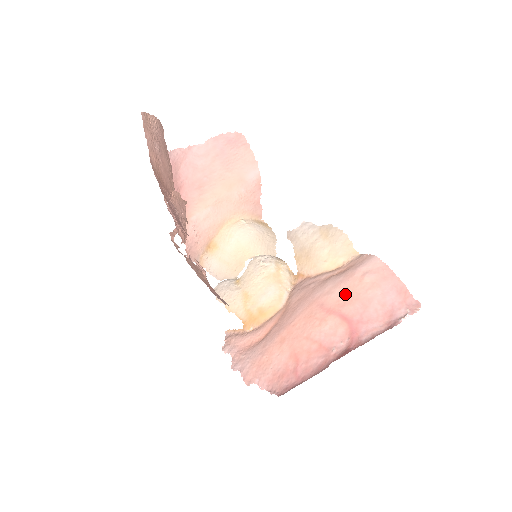
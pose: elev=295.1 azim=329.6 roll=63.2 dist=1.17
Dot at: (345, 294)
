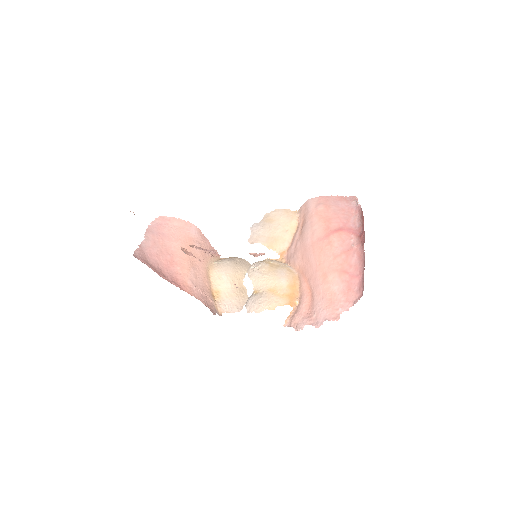
Dot at: (322, 223)
